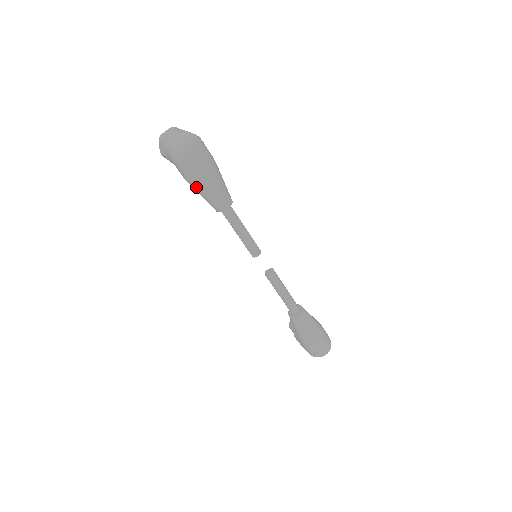
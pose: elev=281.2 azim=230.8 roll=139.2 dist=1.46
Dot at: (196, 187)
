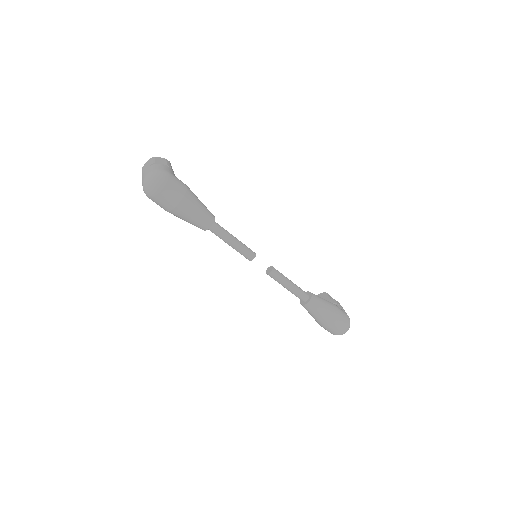
Dot at: (175, 215)
